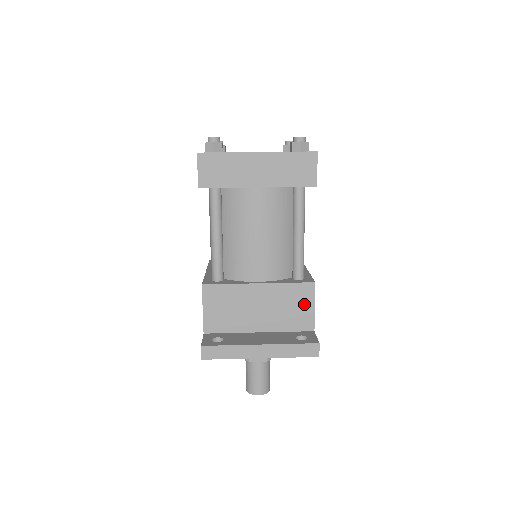
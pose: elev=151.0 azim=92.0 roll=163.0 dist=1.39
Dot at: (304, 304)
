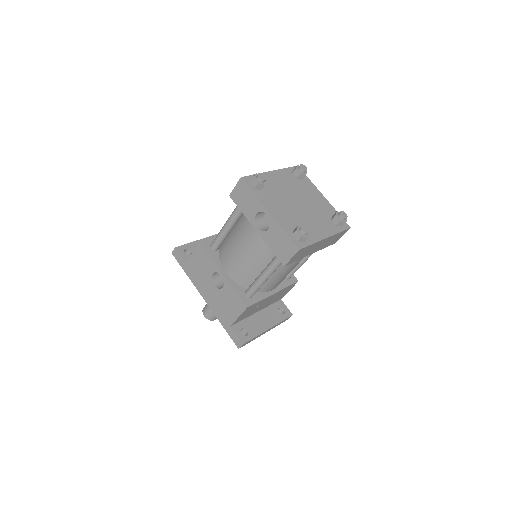
Dot at: occluded
